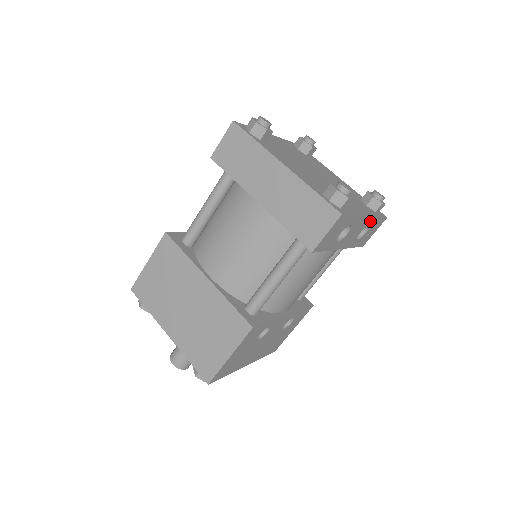
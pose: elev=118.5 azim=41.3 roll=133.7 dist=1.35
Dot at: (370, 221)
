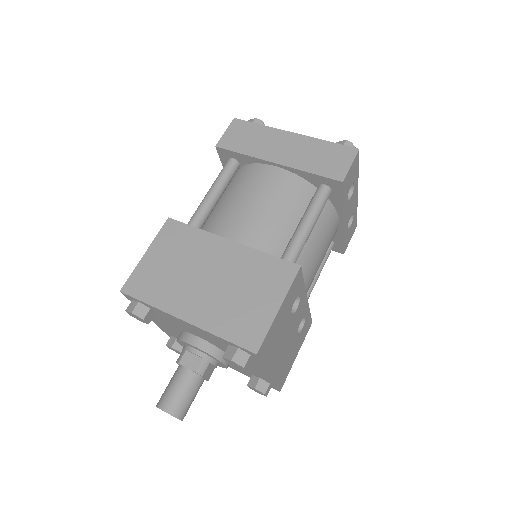
Dot at: (355, 208)
